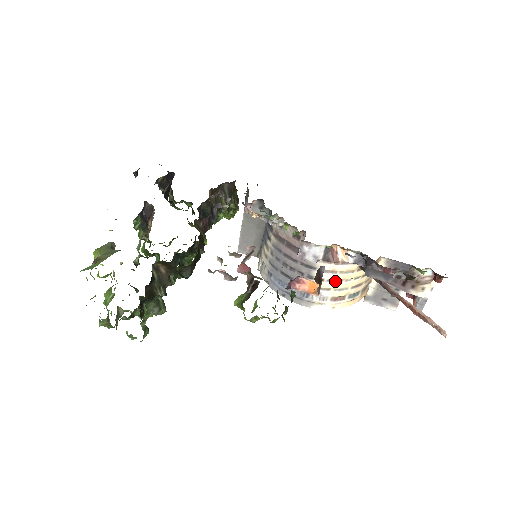
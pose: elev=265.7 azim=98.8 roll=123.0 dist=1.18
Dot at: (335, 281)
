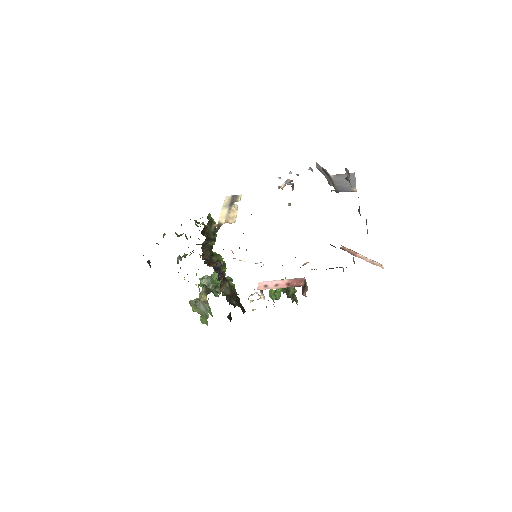
Dot at: occluded
